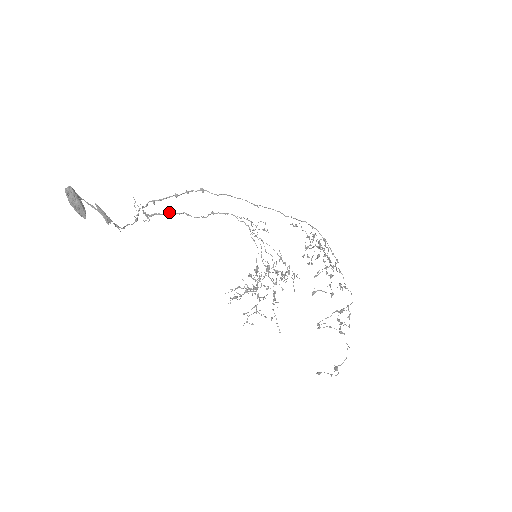
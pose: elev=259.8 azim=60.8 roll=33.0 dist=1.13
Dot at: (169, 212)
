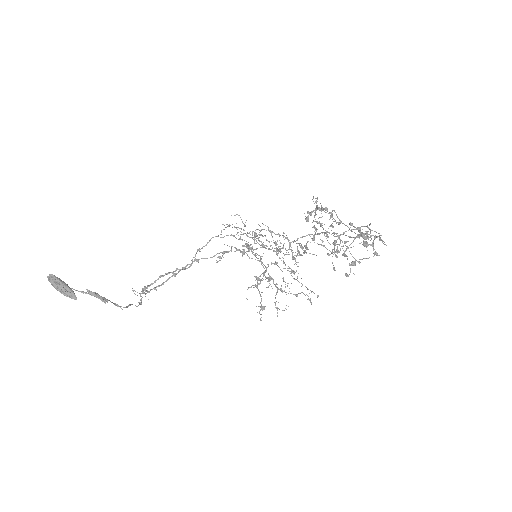
Dot at: (163, 275)
